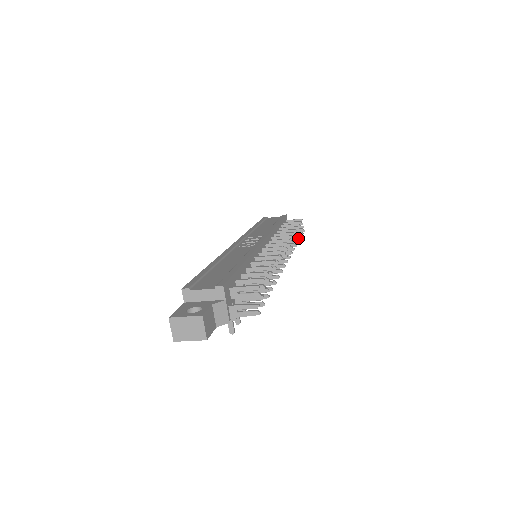
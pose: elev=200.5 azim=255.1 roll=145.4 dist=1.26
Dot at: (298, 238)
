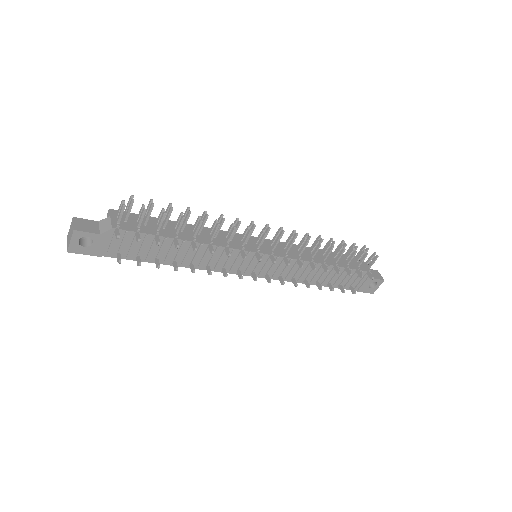
Dot at: (342, 249)
